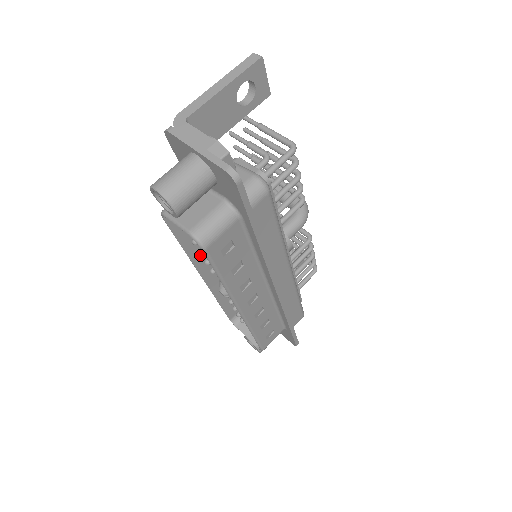
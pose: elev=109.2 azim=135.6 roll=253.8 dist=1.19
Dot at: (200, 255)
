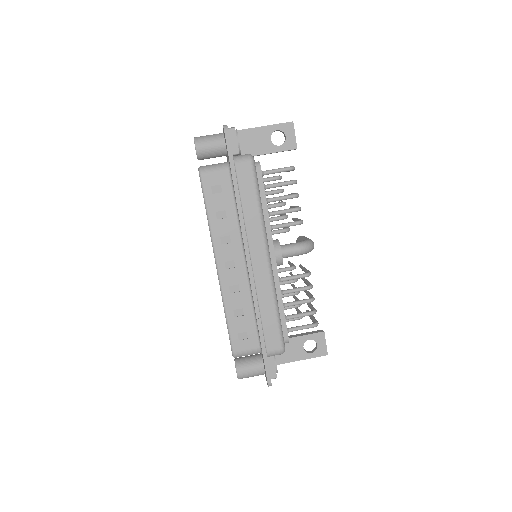
Dot at: occluded
